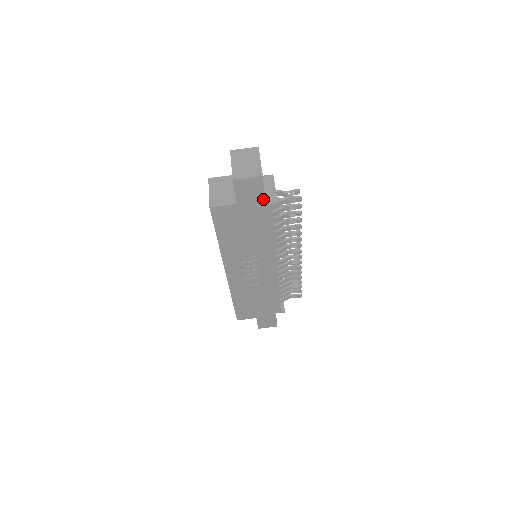
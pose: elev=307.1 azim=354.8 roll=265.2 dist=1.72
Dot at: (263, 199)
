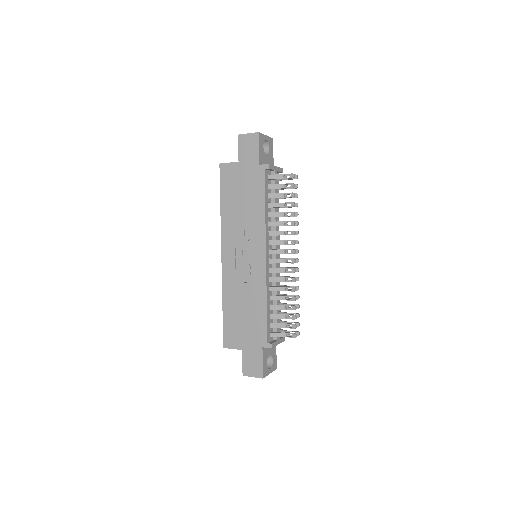
Dot at: (258, 158)
